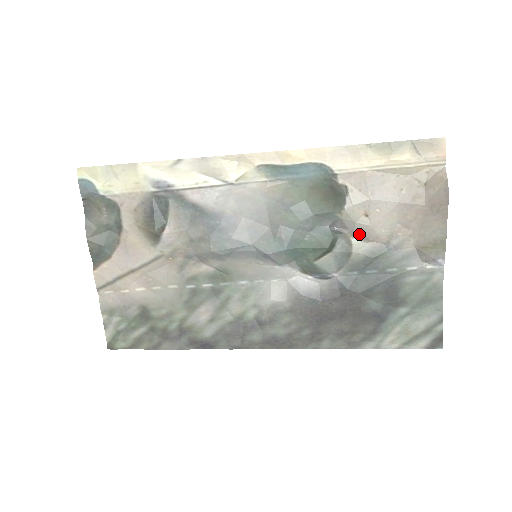
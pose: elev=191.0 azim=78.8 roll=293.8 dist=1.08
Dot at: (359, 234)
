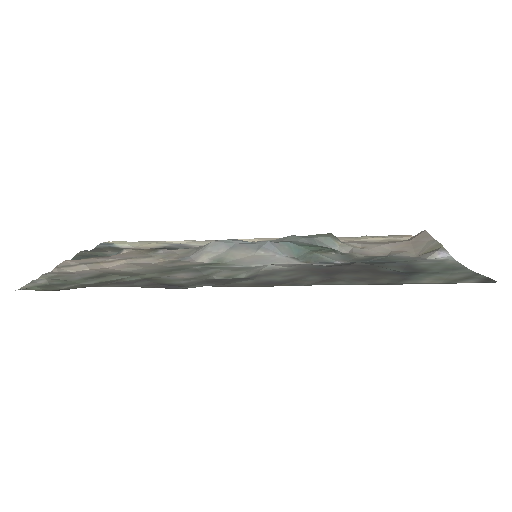
Dot at: (358, 252)
